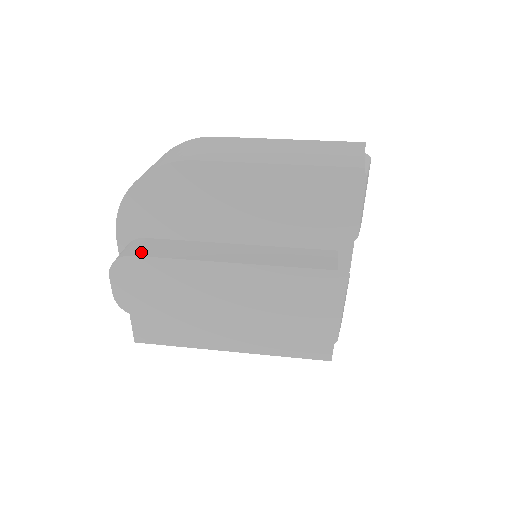
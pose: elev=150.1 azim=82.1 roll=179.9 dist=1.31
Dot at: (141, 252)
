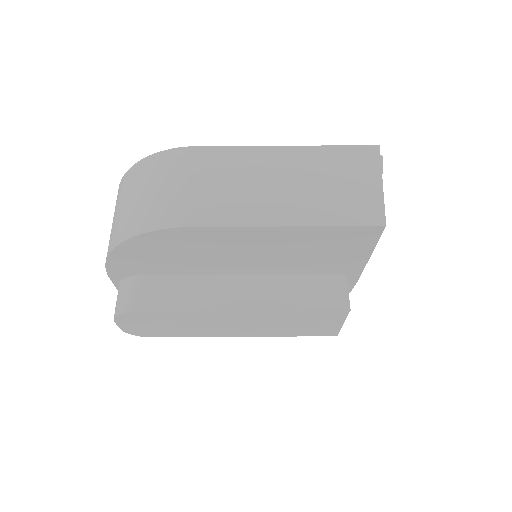
Dot at: (144, 304)
